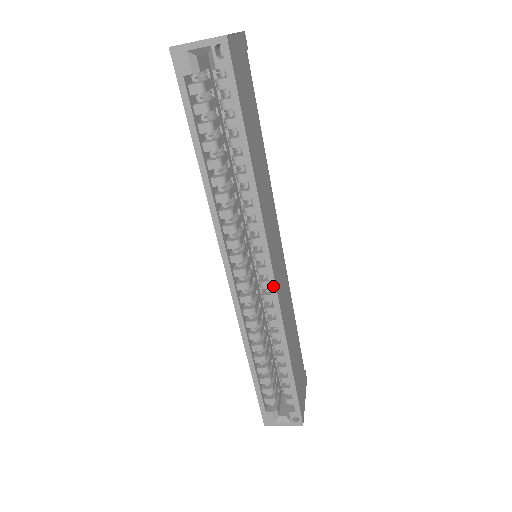
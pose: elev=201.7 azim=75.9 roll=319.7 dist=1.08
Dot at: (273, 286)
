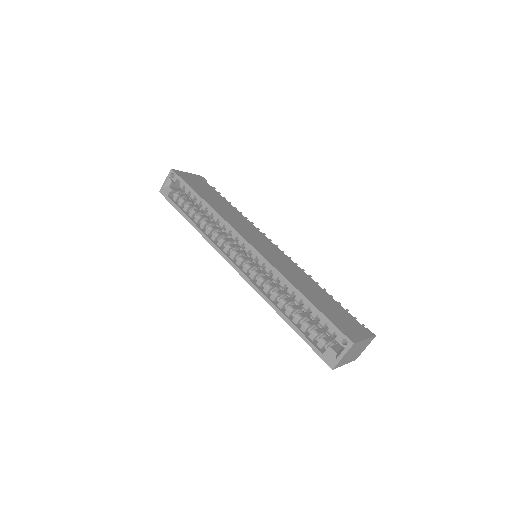
Dot at: (254, 250)
